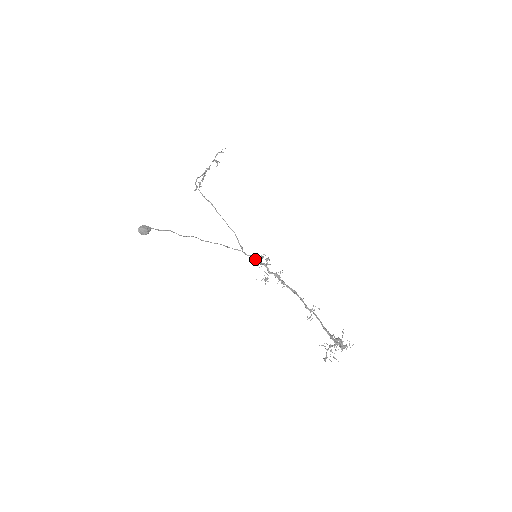
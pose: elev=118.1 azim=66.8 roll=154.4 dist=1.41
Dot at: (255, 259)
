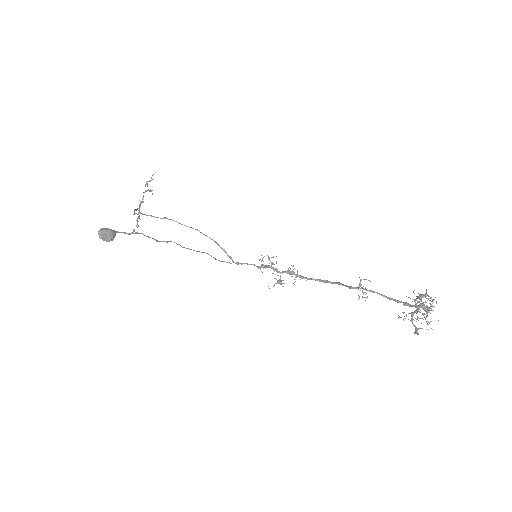
Dot at: occluded
